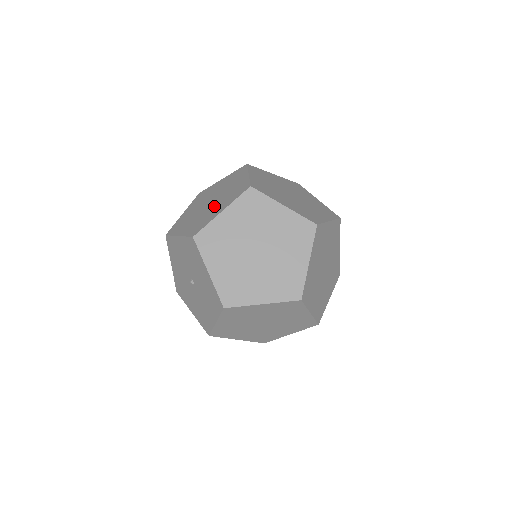
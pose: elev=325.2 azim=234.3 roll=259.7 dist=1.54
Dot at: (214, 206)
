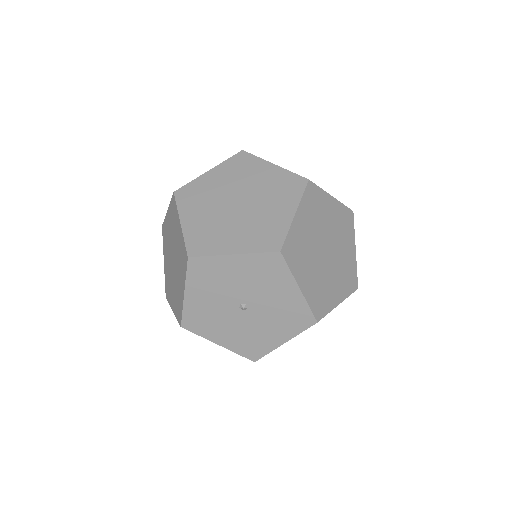
Dot at: (175, 246)
